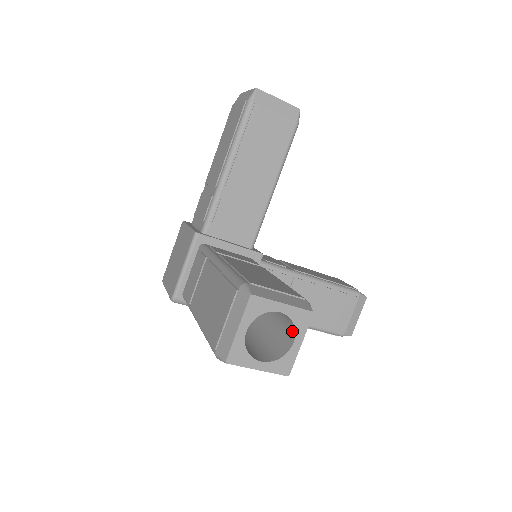
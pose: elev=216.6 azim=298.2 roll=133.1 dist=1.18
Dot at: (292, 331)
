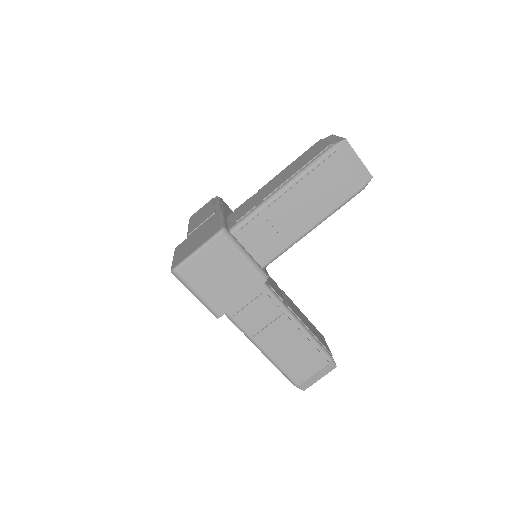
Dot at: occluded
